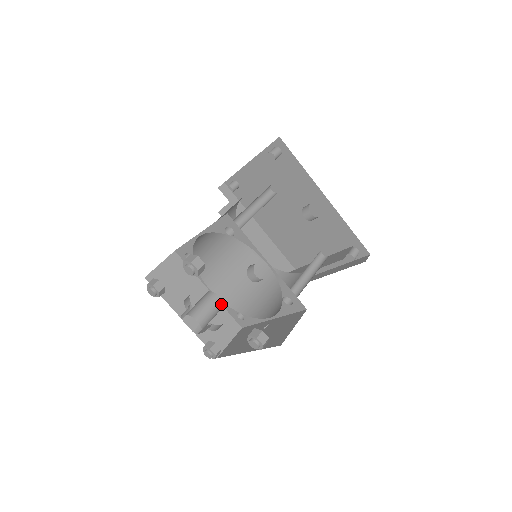
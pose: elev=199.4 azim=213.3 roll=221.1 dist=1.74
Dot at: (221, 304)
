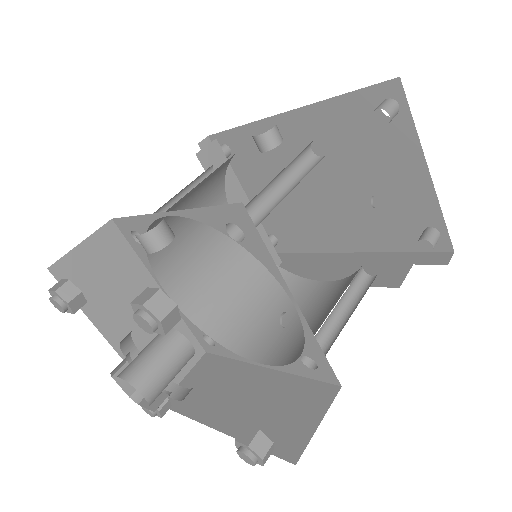
Dot at: (172, 335)
